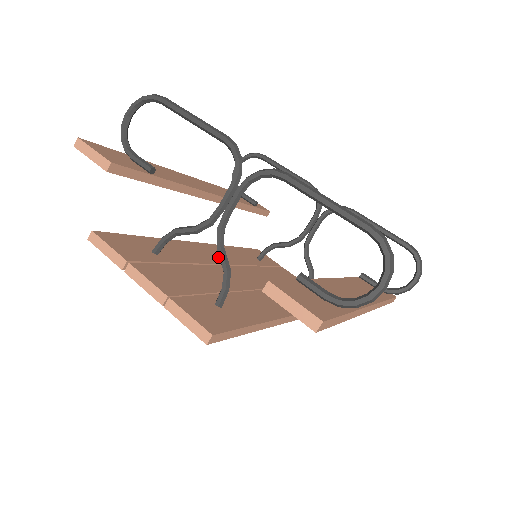
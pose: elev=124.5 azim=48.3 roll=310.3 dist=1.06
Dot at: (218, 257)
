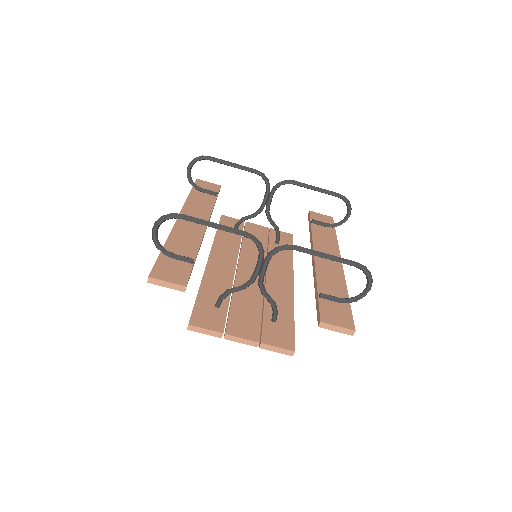
Dot at: (227, 263)
